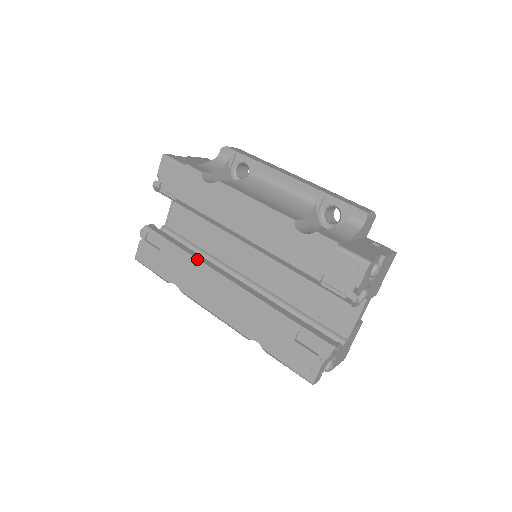
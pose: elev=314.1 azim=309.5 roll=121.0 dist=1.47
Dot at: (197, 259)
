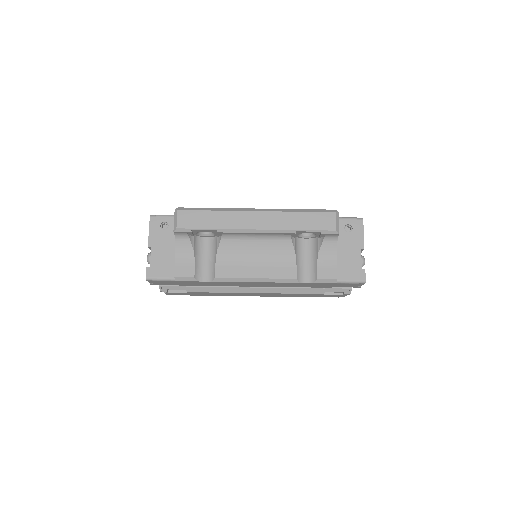
Dot at: (222, 288)
